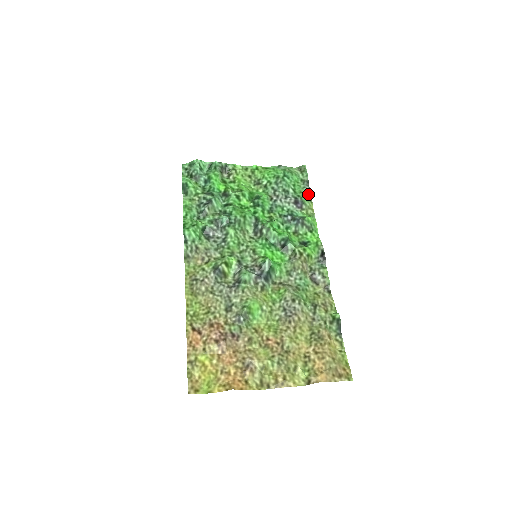
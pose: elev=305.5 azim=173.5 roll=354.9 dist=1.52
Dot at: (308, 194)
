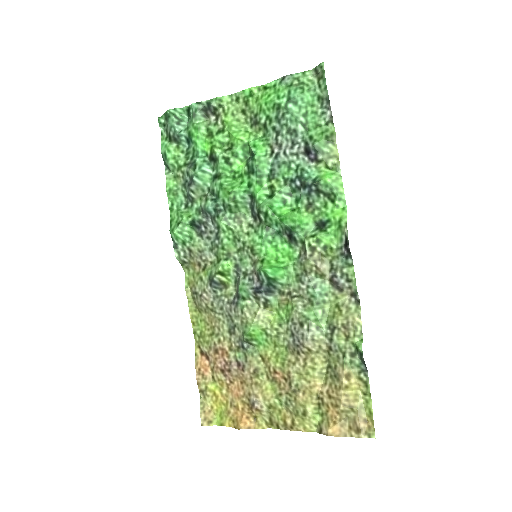
Dot at: (329, 126)
